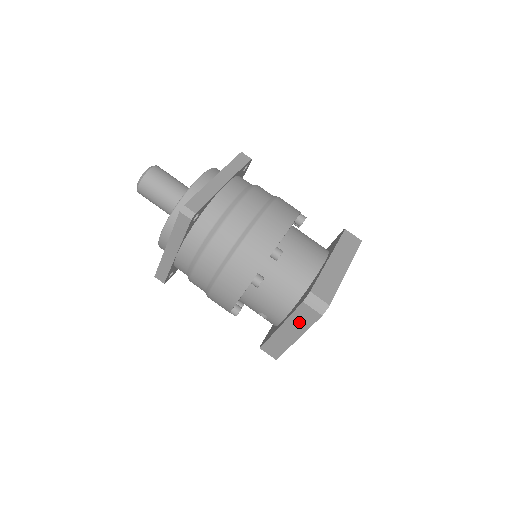
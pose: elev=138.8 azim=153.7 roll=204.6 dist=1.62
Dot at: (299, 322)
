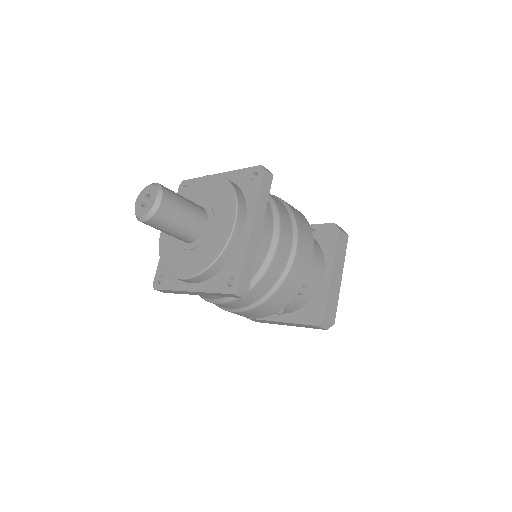
Dot at: occluded
